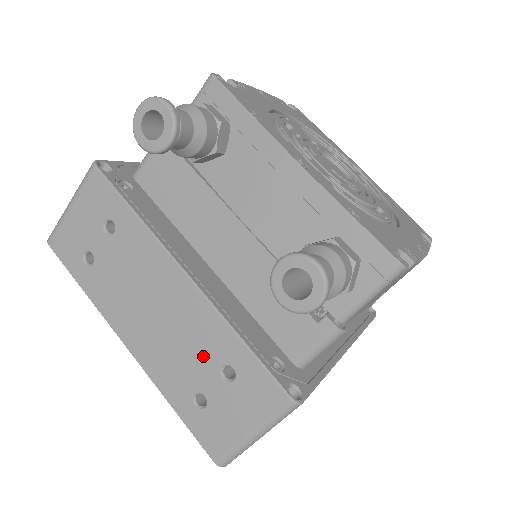
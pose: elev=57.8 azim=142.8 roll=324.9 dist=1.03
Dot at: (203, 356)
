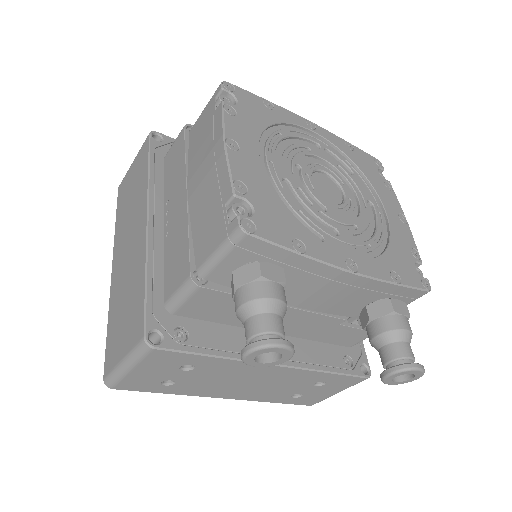
Dot at: (299, 385)
